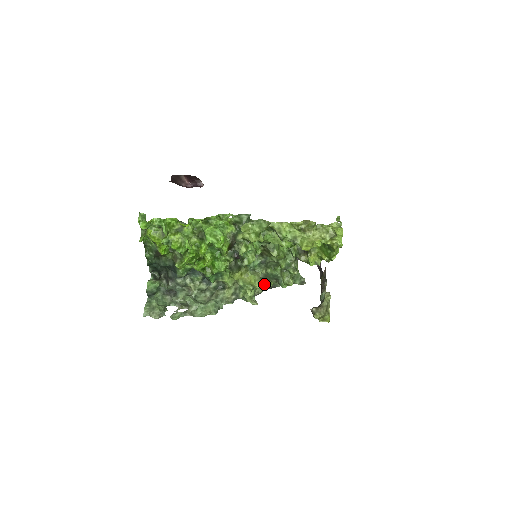
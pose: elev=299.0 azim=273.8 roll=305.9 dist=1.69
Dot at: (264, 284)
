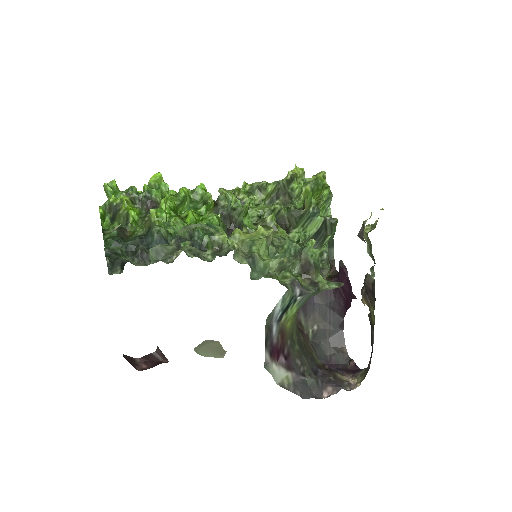
Dot at: (286, 275)
